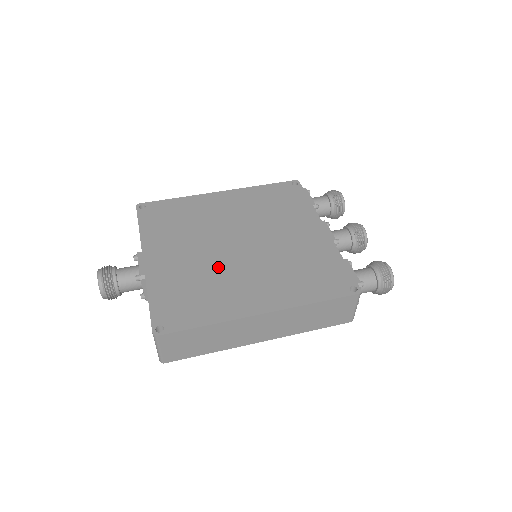
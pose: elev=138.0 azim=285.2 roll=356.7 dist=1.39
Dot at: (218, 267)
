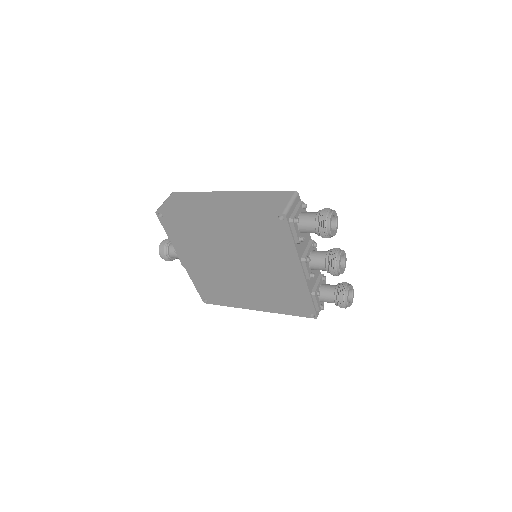
Dot at: occluded
